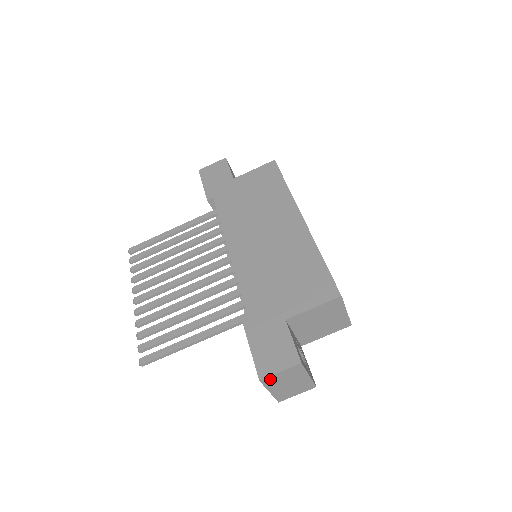
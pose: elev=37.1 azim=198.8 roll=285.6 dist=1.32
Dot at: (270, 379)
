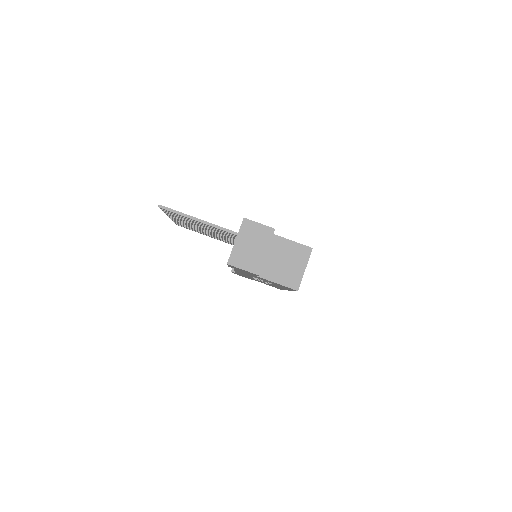
Dot at: (249, 225)
